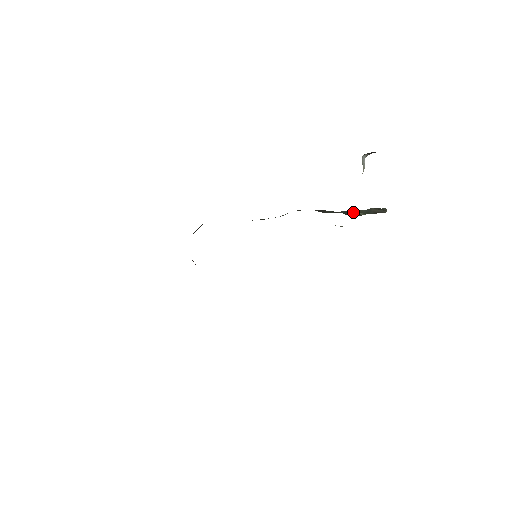
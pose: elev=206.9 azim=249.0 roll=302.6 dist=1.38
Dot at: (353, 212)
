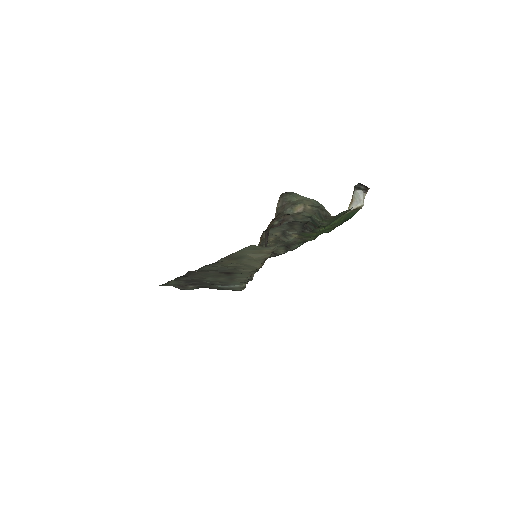
Dot at: (314, 218)
